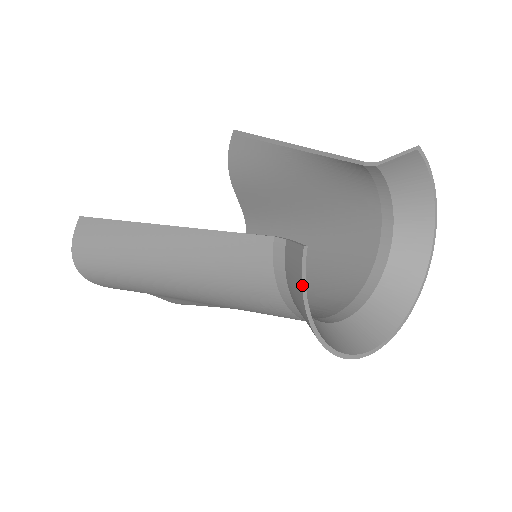
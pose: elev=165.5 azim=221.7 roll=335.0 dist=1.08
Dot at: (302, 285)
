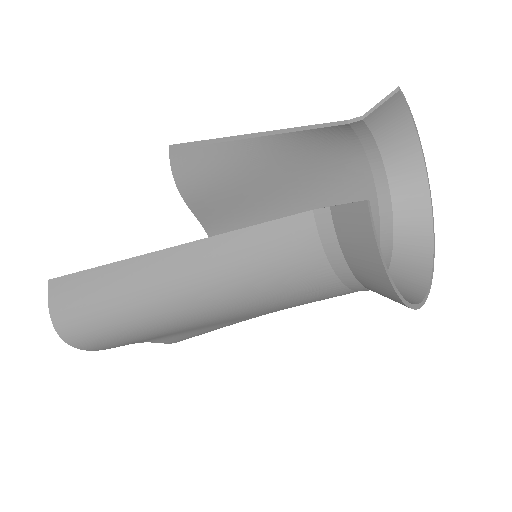
Dot at: (376, 241)
